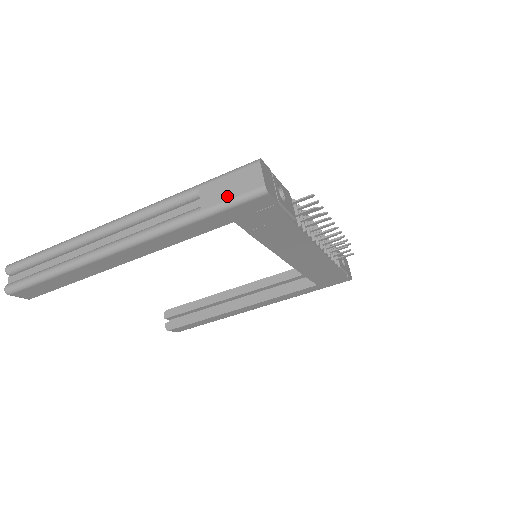
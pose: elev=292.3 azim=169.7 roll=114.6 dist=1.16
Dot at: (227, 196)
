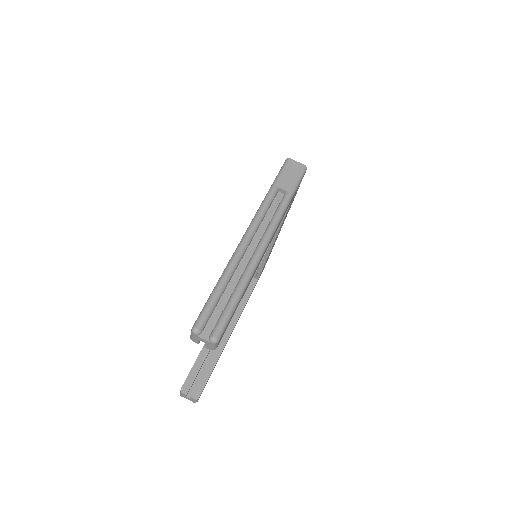
Dot at: (294, 179)
